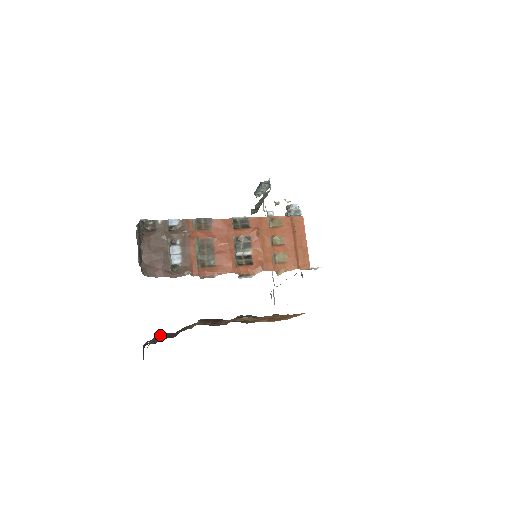
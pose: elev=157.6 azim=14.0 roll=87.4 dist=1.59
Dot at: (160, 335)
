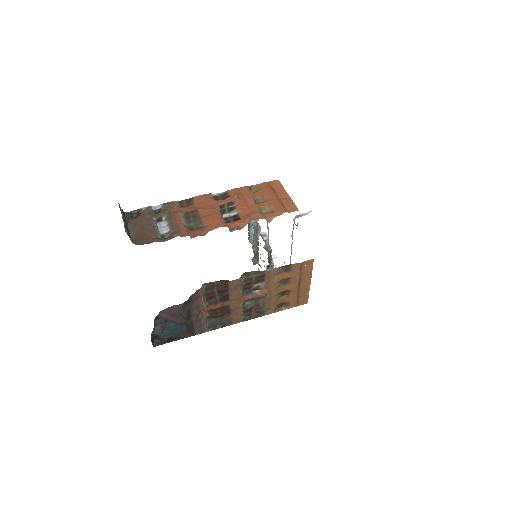
Dot at: (165, 312)
